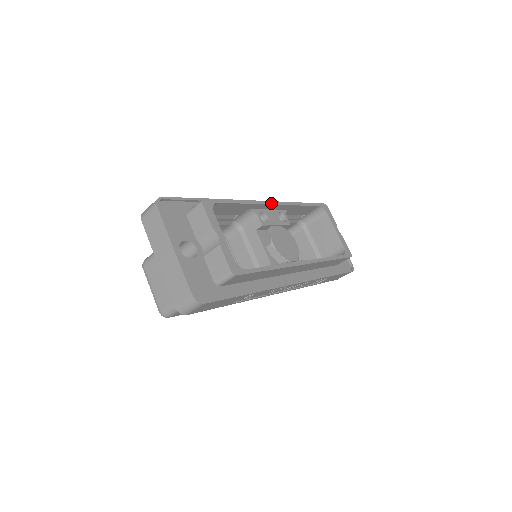
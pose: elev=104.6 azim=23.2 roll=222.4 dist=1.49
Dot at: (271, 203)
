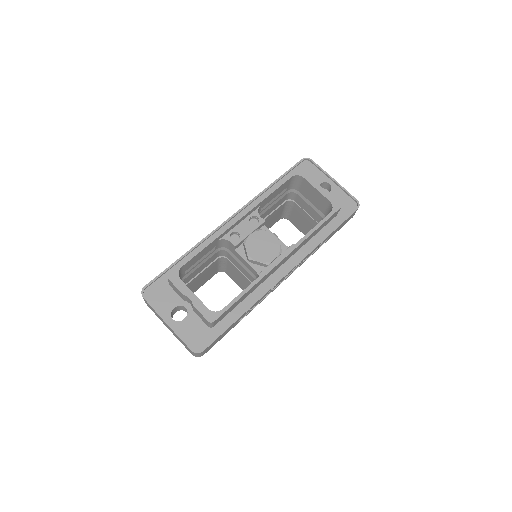
Dot at: (234, 222)
